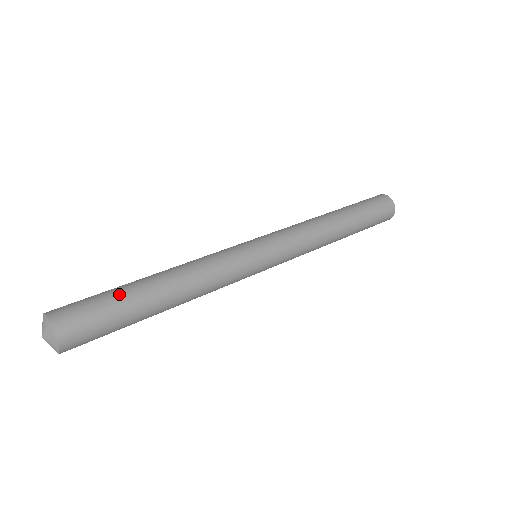
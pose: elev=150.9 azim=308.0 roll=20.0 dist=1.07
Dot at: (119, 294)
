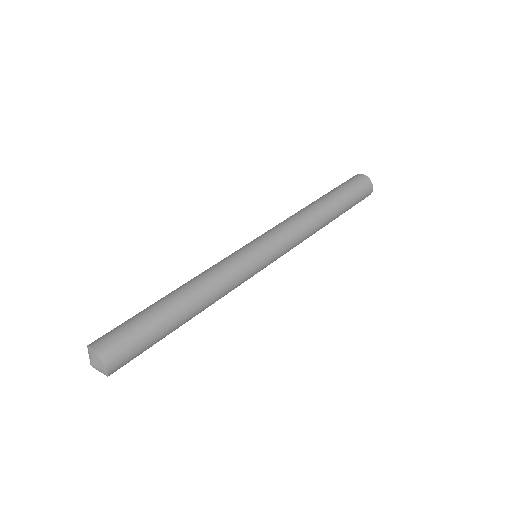
Dot at: (157, 331)
